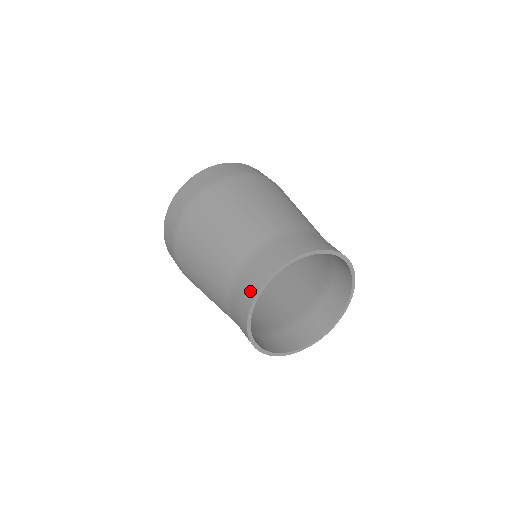
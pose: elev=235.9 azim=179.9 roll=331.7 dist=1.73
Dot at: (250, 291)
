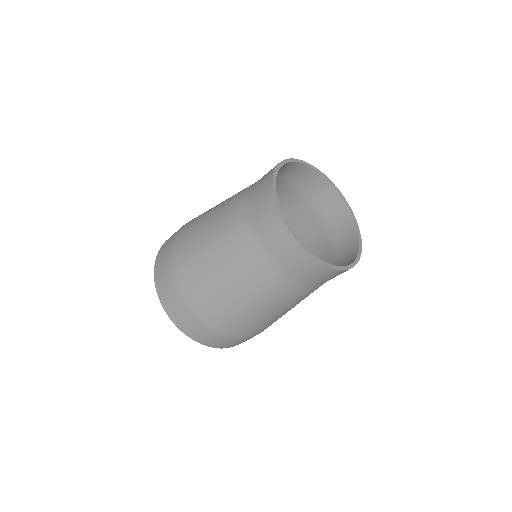
Dot at: (278, 229)
